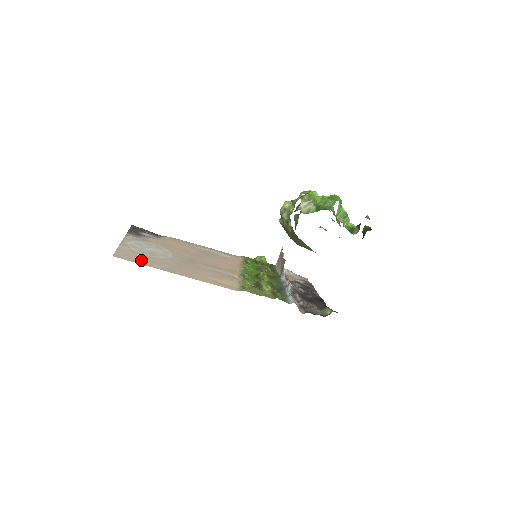
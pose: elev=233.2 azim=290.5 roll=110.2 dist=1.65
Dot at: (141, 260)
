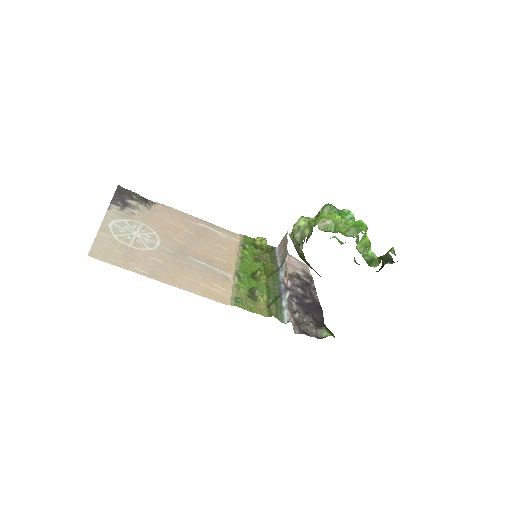
Dot at: (122, 259)
